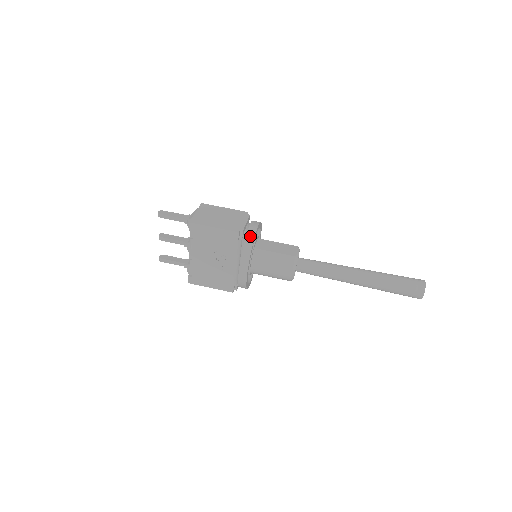
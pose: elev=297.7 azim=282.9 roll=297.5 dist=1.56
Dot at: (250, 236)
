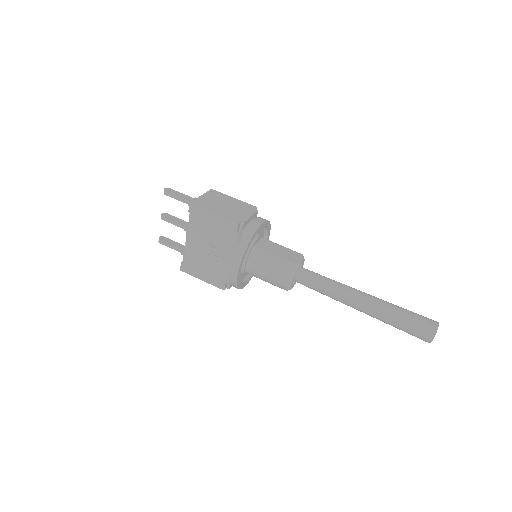
Dot at: (250, 231)
